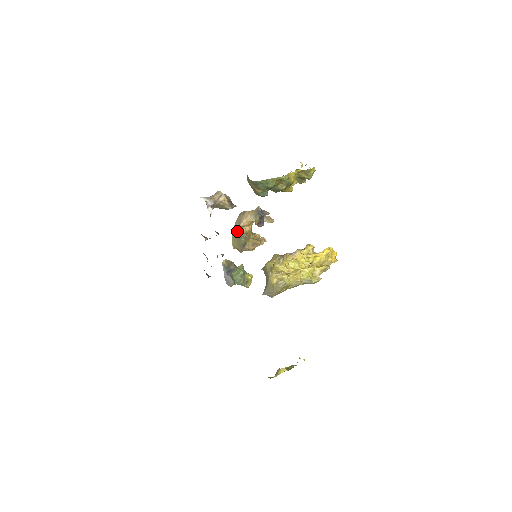
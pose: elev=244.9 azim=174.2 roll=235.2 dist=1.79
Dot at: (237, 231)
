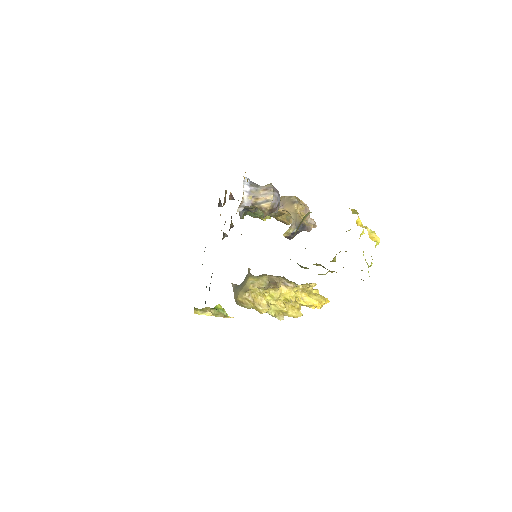
Dot at: occluded
